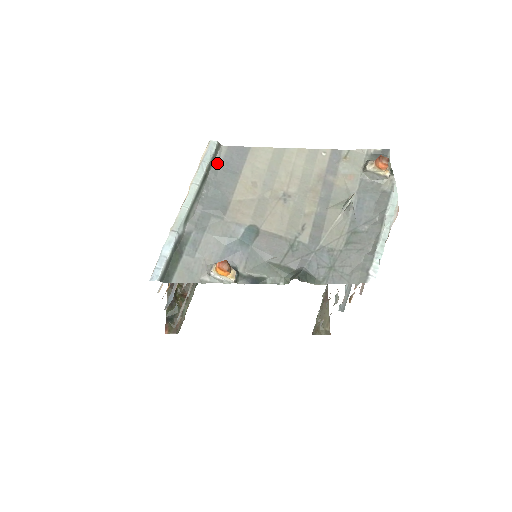
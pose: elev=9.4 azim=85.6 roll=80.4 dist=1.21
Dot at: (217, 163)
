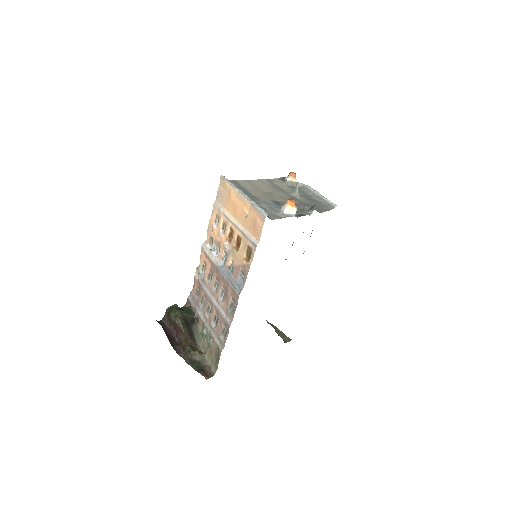
Dot at: occluded
